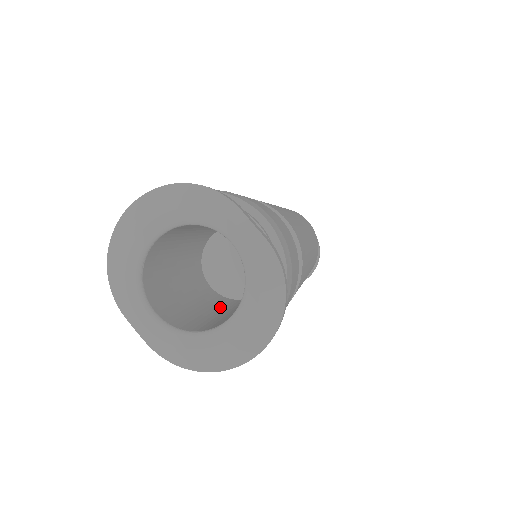
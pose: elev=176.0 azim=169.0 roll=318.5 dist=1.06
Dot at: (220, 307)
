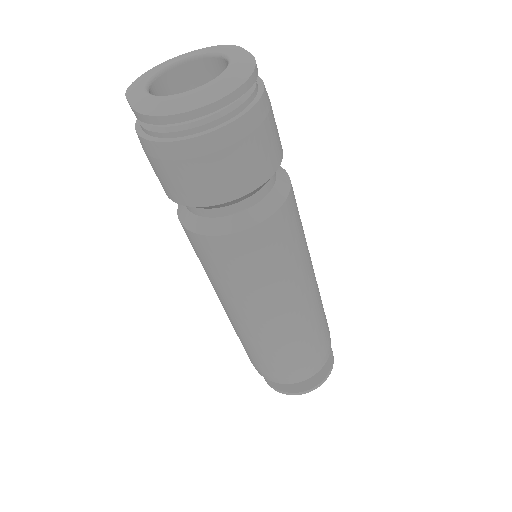
Dot at: occluded
